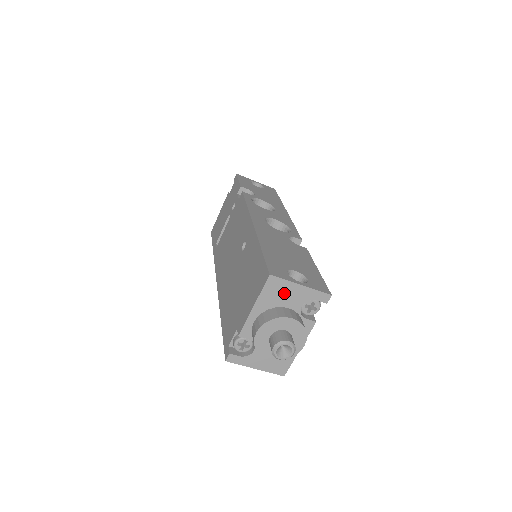
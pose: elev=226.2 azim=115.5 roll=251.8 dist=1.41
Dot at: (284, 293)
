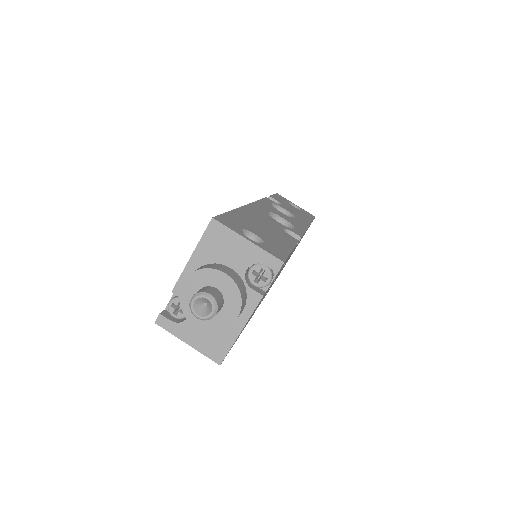
Dot at: (227, 246)
